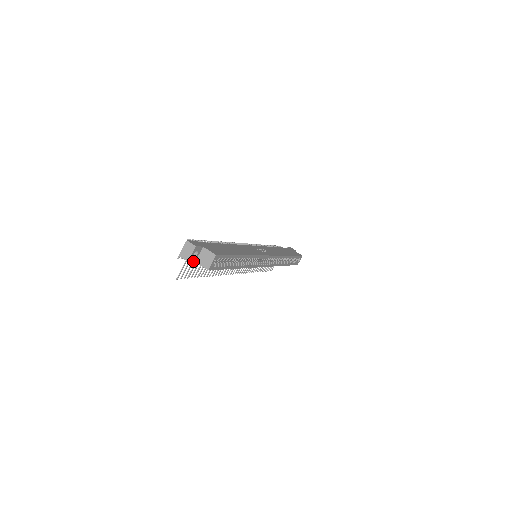
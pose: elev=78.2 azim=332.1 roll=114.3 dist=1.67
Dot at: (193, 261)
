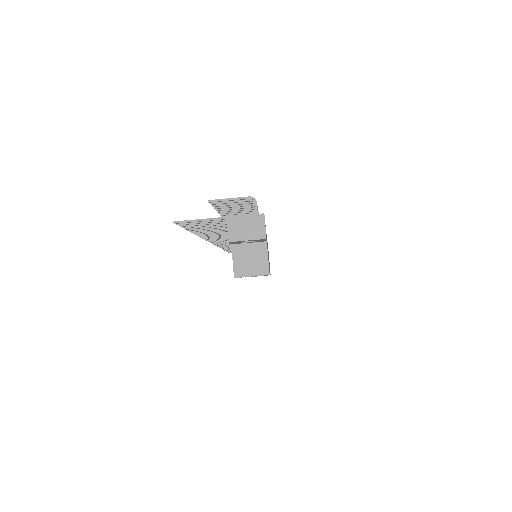
Dot at: (232, 242)
